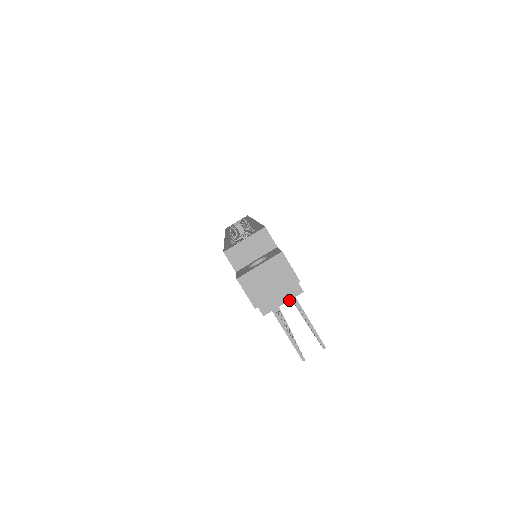
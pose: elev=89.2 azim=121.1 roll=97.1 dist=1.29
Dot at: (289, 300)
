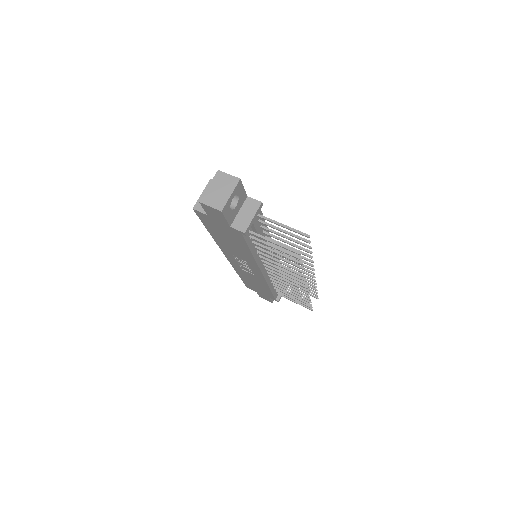
Dot at: (256, 213)
